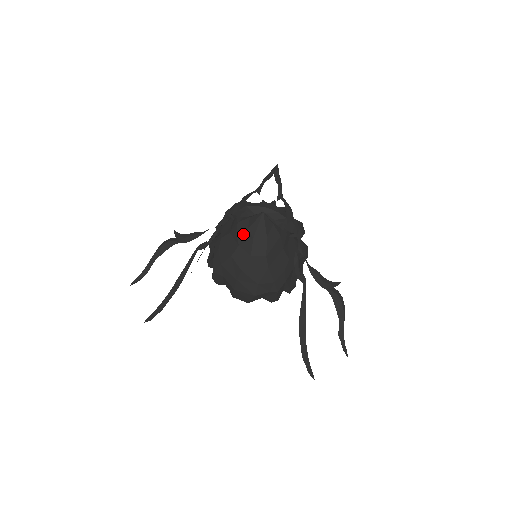
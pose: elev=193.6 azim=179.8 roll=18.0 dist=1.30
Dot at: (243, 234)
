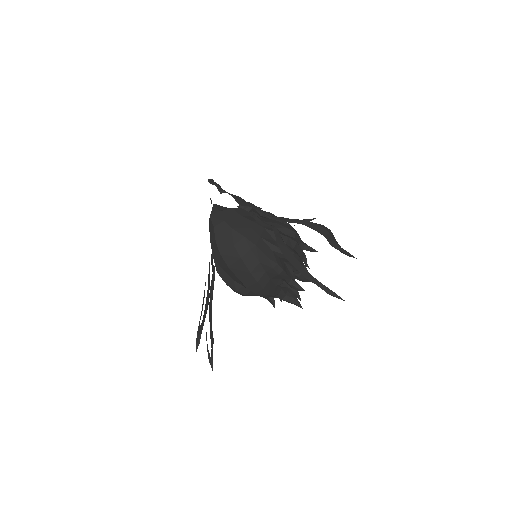
Dot at: (209, 224)
